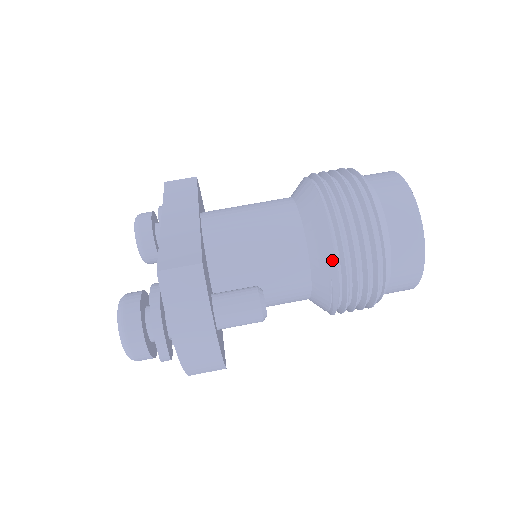
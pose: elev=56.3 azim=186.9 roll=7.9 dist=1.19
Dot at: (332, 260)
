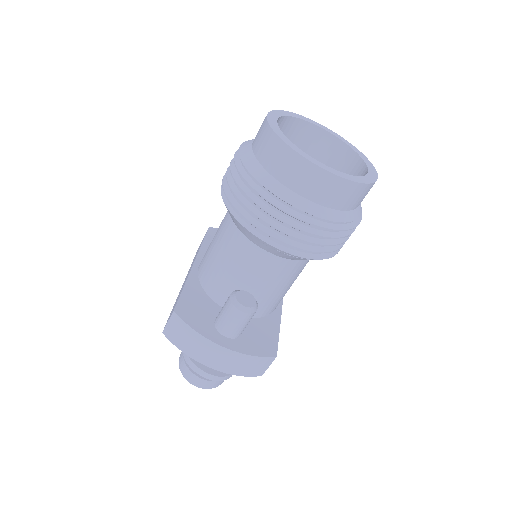
Dot at: (253, 235)
